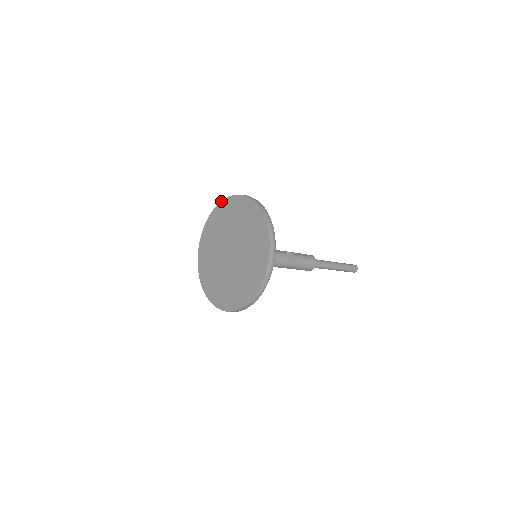
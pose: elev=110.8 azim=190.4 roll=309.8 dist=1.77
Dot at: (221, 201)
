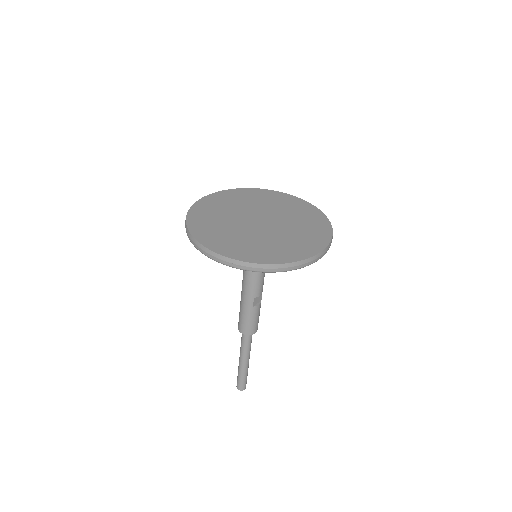
Dot at: occluded
